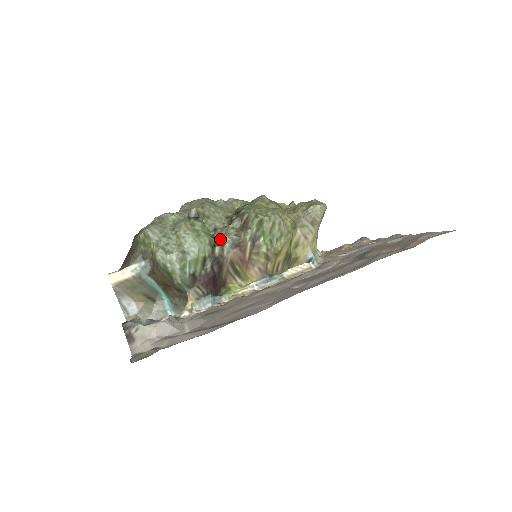
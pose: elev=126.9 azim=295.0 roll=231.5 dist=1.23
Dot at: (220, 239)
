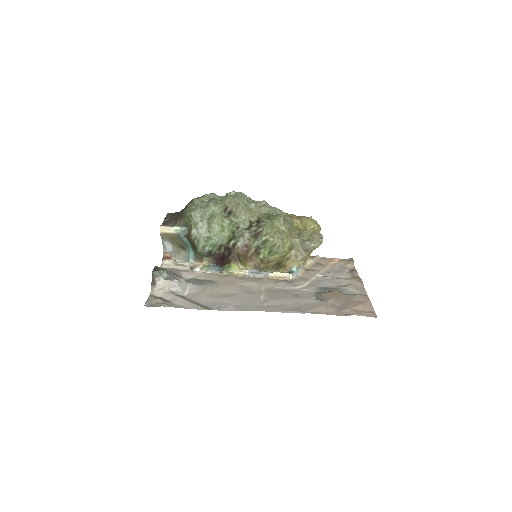
Dot at: (237, 236)
